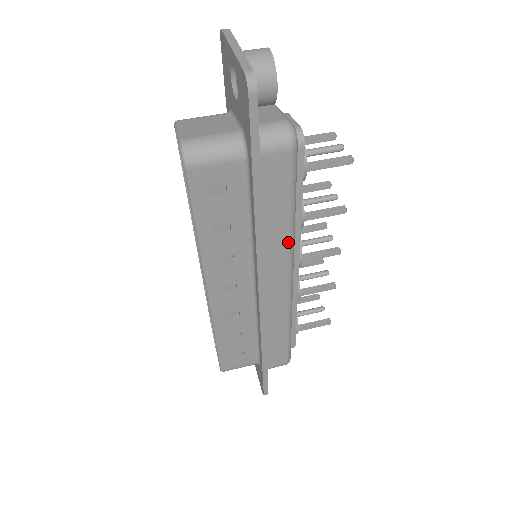
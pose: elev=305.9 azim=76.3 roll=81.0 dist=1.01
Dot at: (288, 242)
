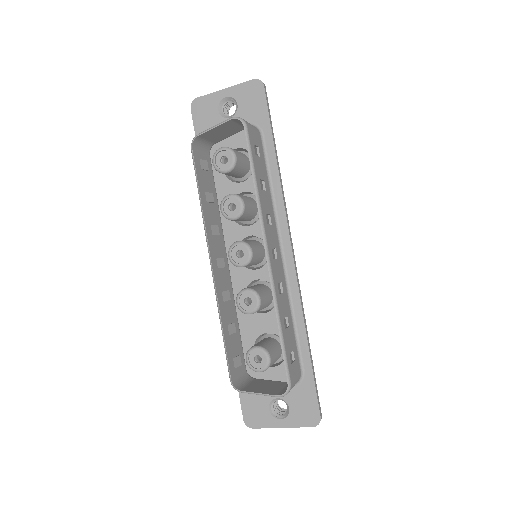
Dot at: (286, 208)
